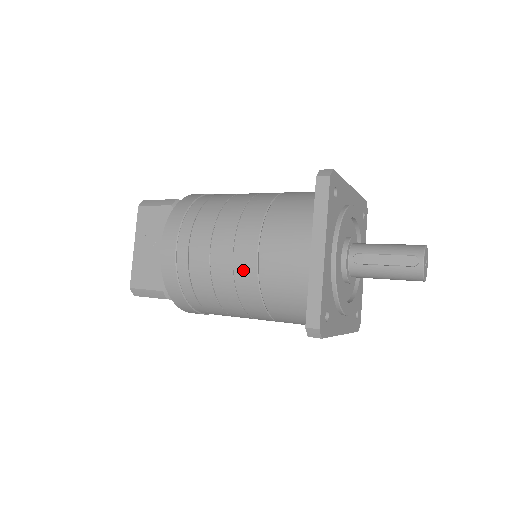
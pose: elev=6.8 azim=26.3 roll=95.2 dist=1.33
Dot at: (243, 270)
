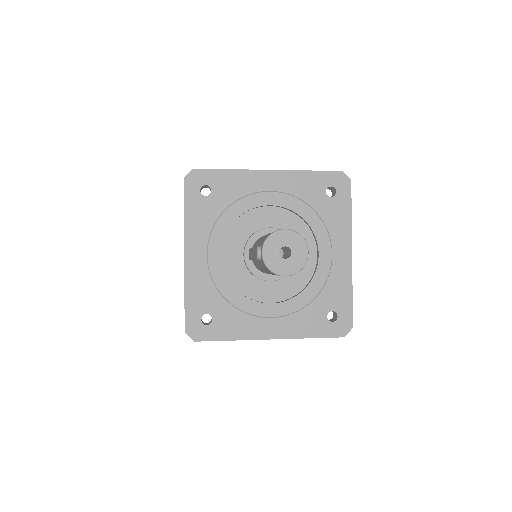
Dot at: occluded
